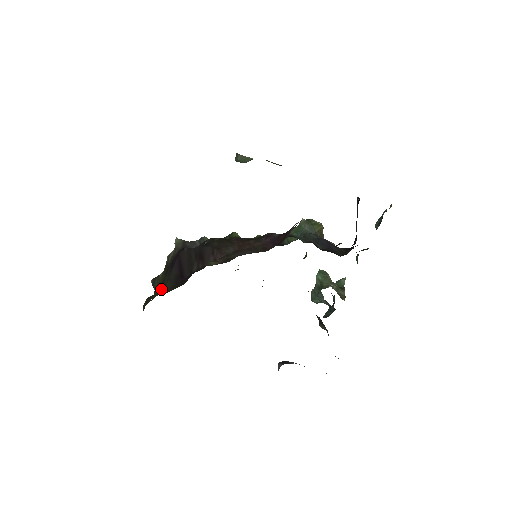
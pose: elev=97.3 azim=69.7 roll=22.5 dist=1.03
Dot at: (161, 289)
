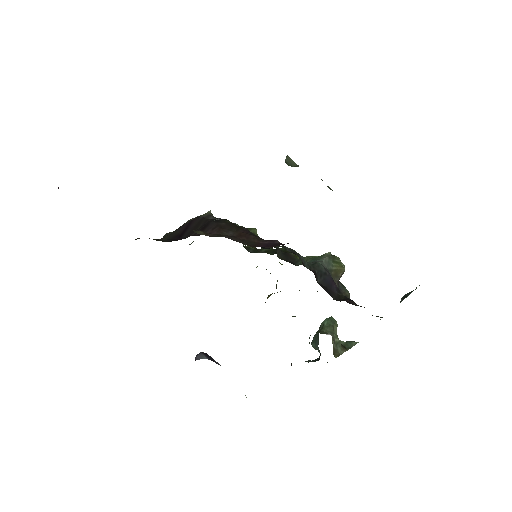
Dot at: (160, 239)
